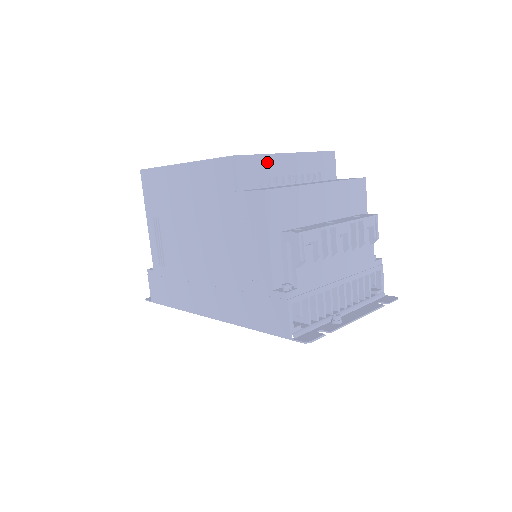
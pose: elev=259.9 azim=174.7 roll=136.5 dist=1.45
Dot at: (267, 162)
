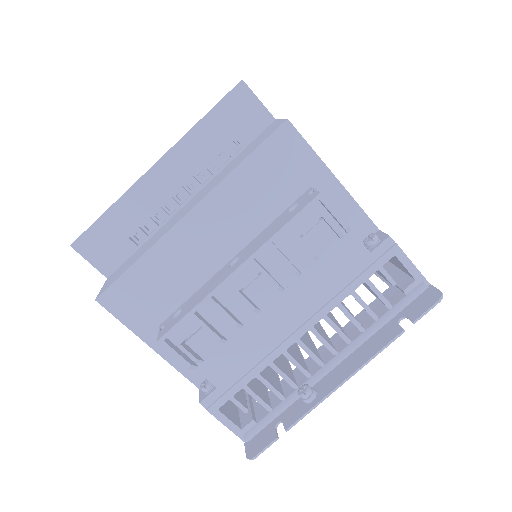
Dot at: (127, 207)
